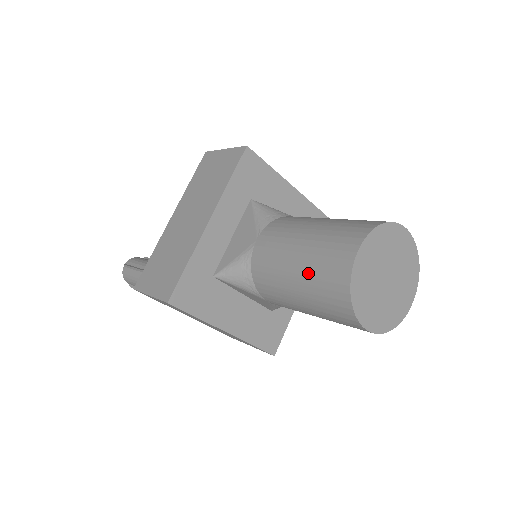
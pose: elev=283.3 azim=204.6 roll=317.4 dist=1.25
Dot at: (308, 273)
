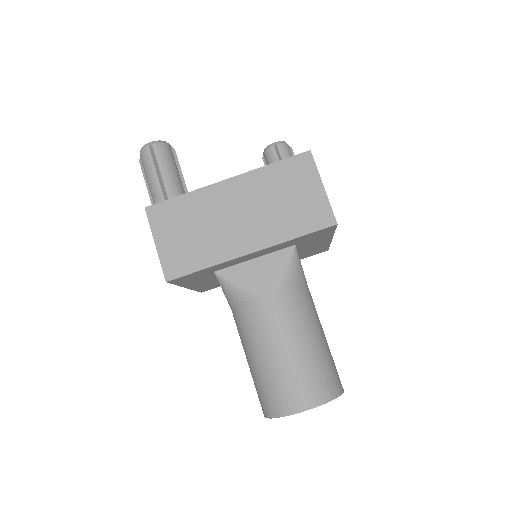
Dot at: (270, 374)
